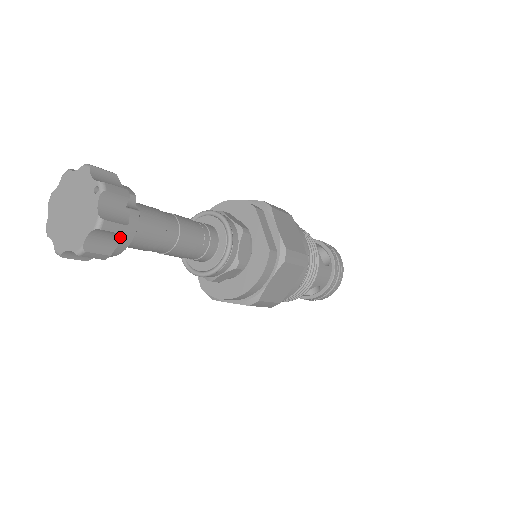
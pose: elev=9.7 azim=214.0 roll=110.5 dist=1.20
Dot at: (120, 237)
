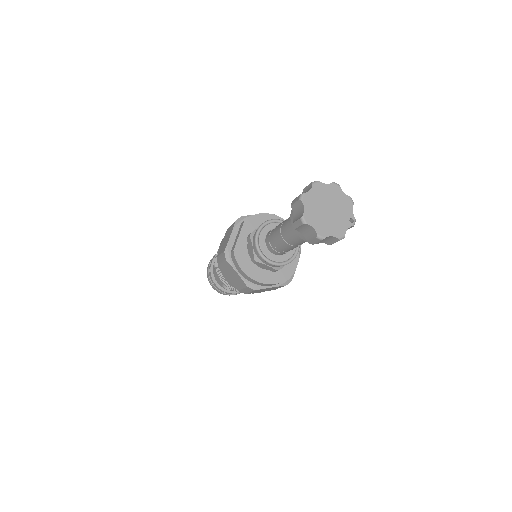
Dot at: (325, 242)
